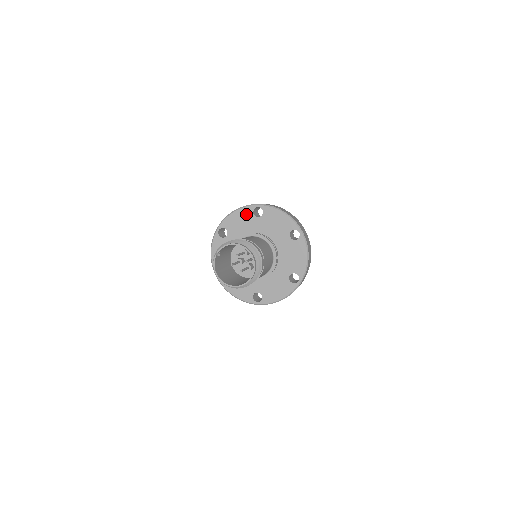
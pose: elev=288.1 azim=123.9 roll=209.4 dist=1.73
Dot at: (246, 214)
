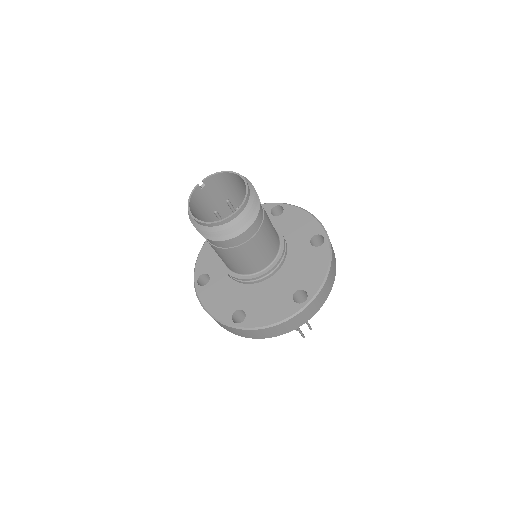
Dot at: occluded
